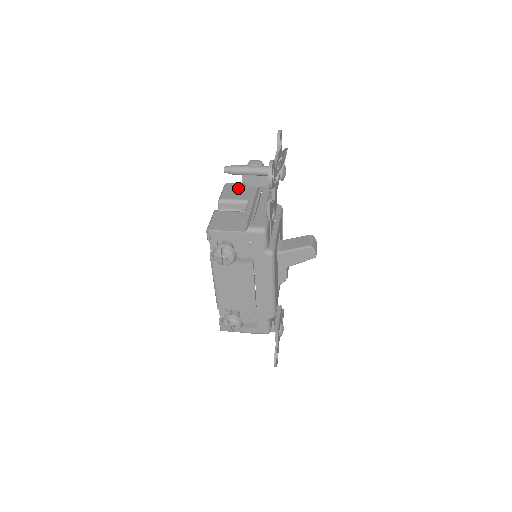
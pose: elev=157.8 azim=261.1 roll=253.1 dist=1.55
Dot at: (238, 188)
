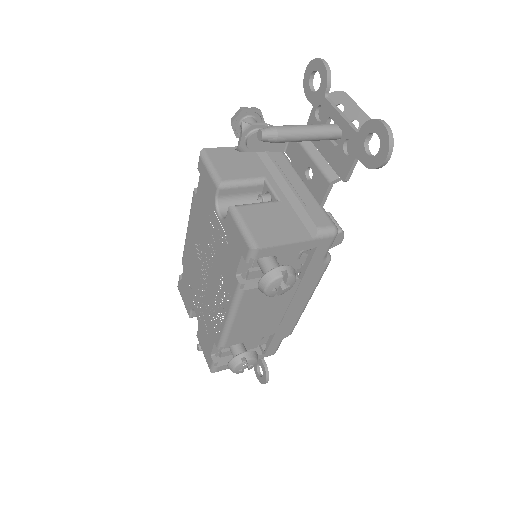
Dot at: (230, 157)
